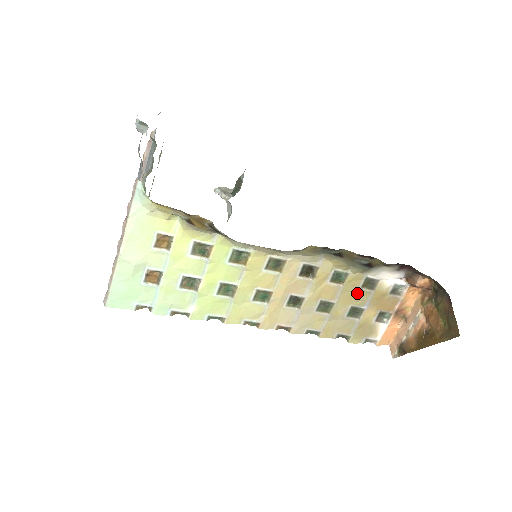
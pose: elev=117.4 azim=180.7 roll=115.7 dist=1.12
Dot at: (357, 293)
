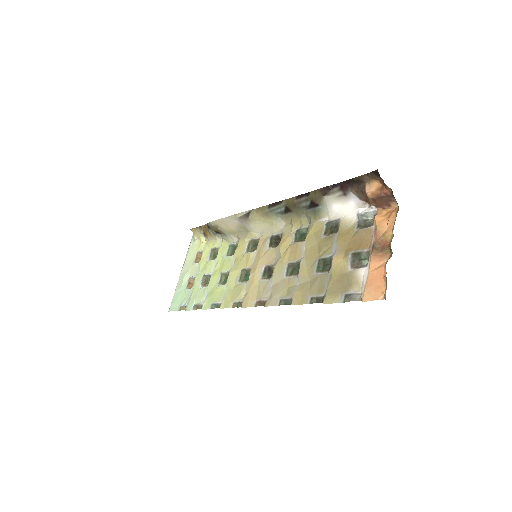
Dot at: (322, 243)
